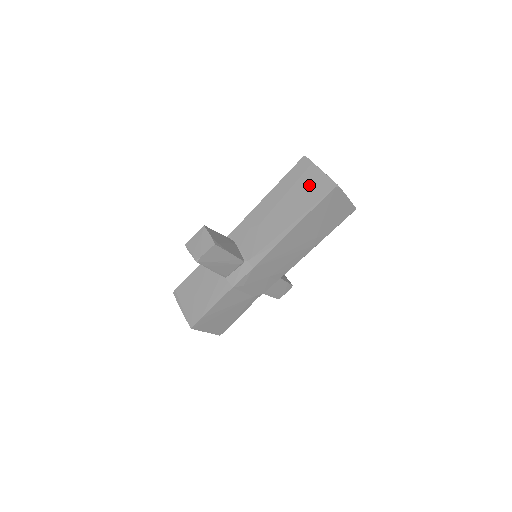
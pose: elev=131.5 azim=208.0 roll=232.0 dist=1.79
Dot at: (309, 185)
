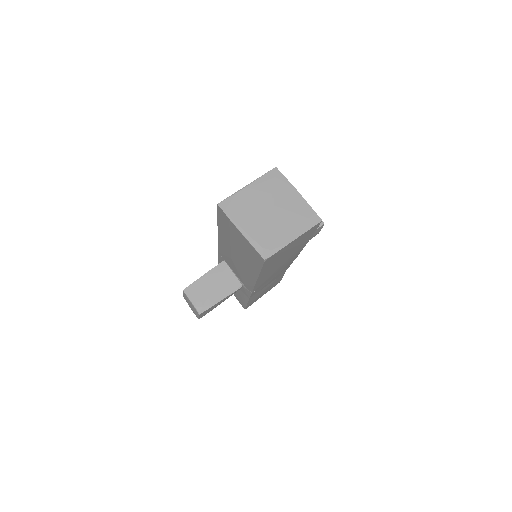
Dot at: (242, 245)
